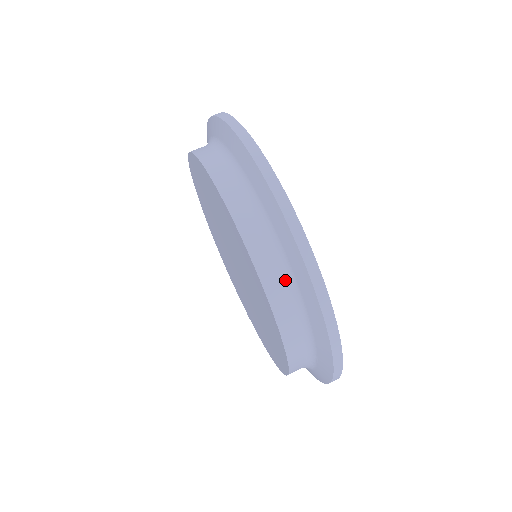
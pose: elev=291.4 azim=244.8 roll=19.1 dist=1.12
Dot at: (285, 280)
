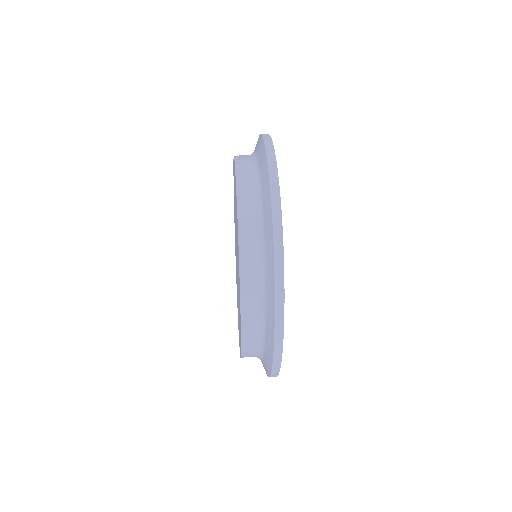
Dot at: (259, 313)
